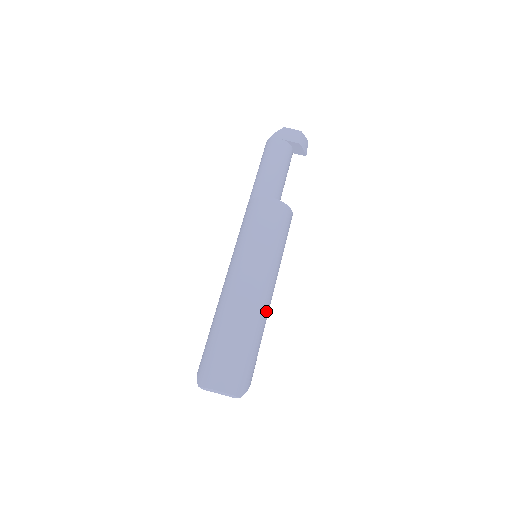
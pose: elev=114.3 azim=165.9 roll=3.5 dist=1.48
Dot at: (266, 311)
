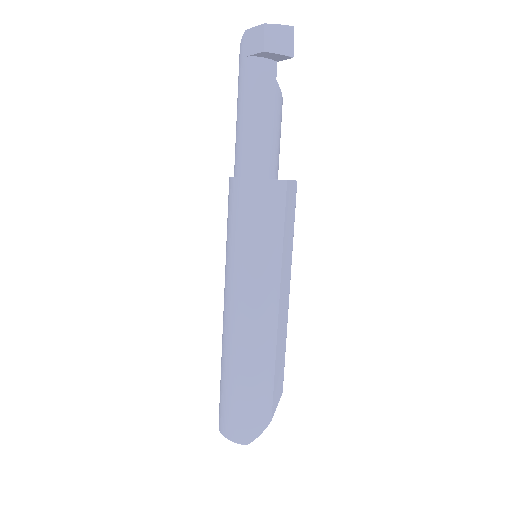
Dot at: (263, 339)
